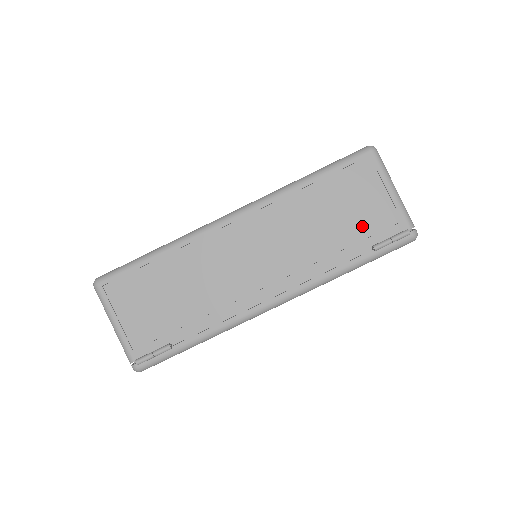
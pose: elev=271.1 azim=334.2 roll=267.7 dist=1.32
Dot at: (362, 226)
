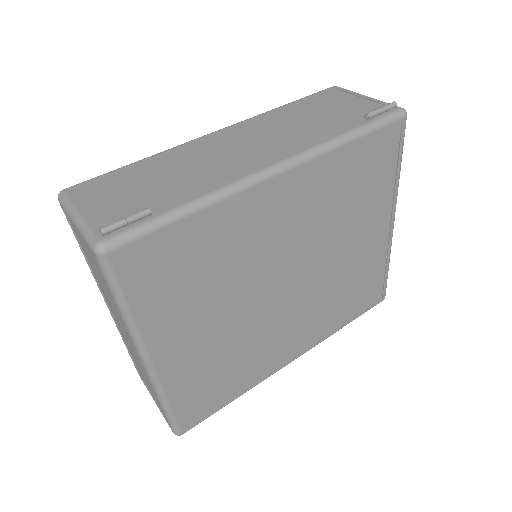
Dot at: (348, 114)
